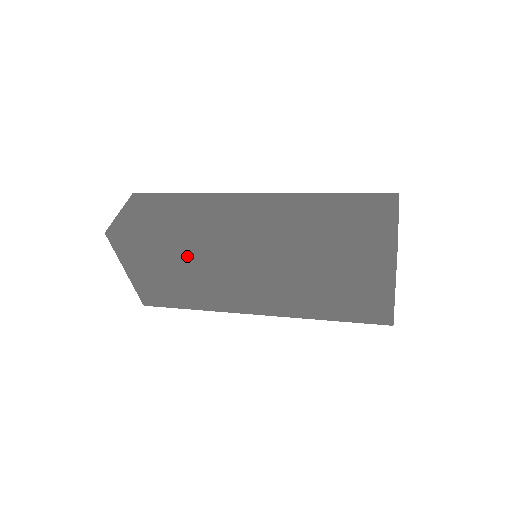
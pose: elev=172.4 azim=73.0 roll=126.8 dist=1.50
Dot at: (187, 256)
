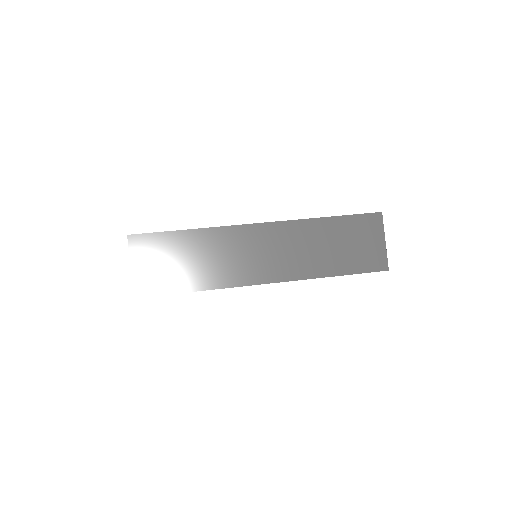
Dot at: occluded
